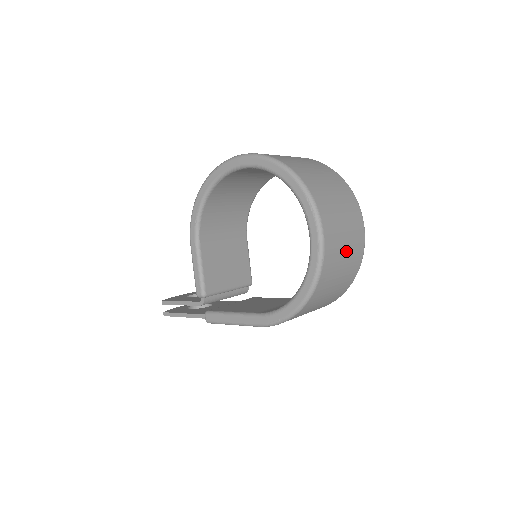
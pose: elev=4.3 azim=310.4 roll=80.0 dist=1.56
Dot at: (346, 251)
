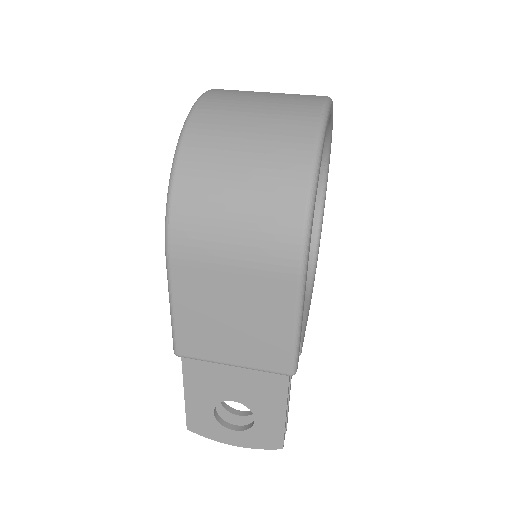
Dot at: (263, 103)
